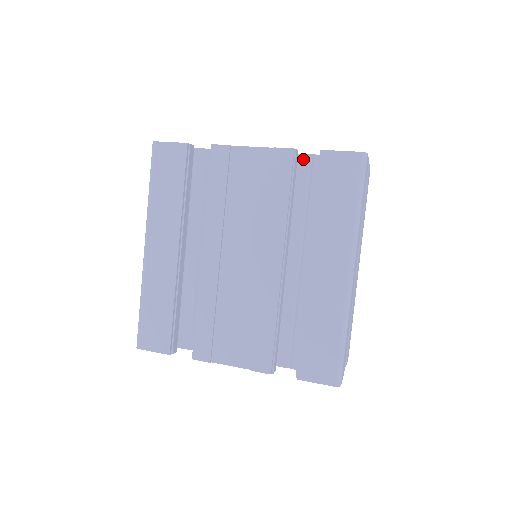
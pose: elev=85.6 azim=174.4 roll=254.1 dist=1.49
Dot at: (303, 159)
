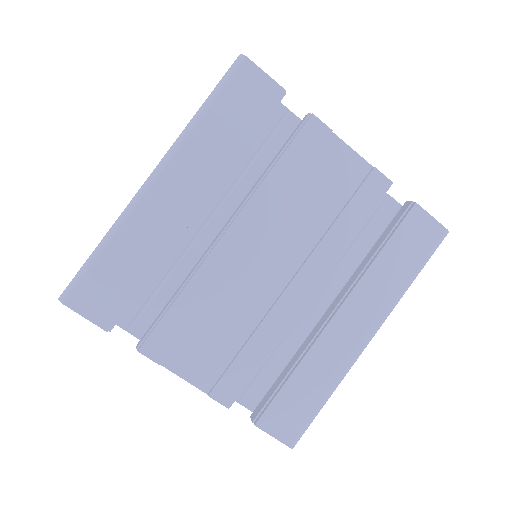
Dot at: occluded
